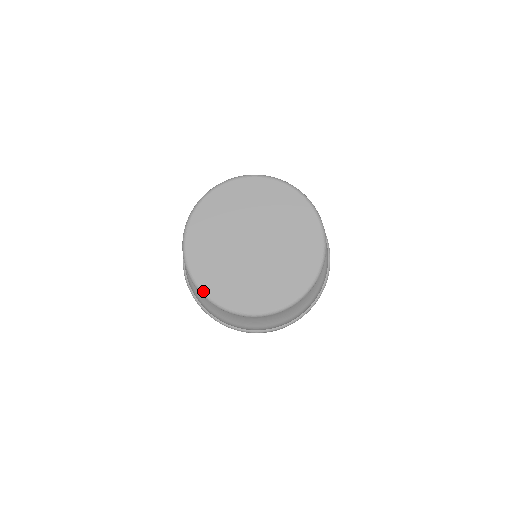
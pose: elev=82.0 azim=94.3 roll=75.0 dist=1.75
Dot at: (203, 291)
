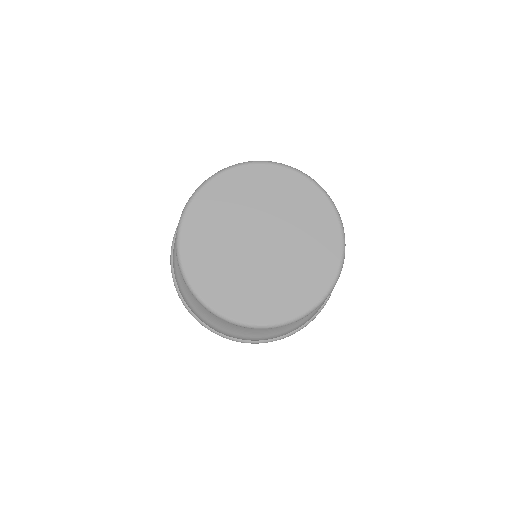
Dot at: (182, 265)
